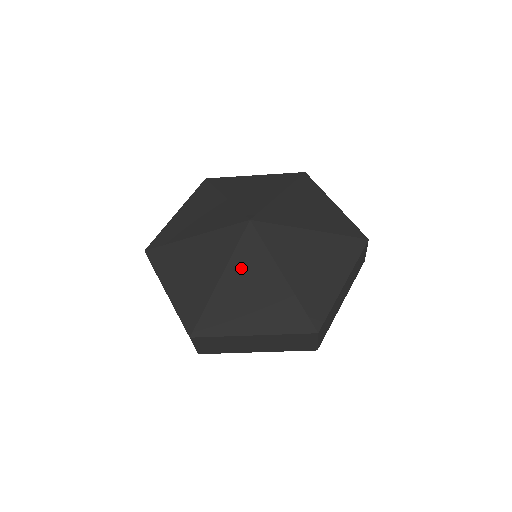
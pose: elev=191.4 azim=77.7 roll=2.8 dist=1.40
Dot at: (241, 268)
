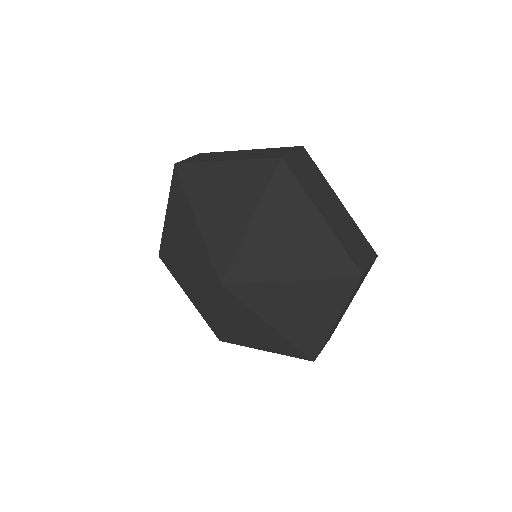
Dot at: (233, 314)
